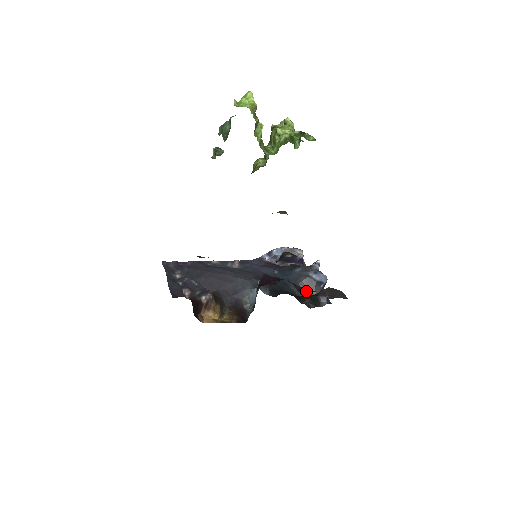
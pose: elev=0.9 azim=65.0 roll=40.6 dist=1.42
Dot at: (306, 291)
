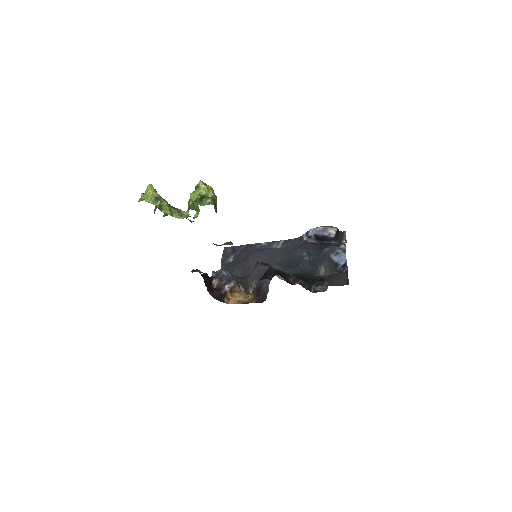
Dot at: (298, 283)
